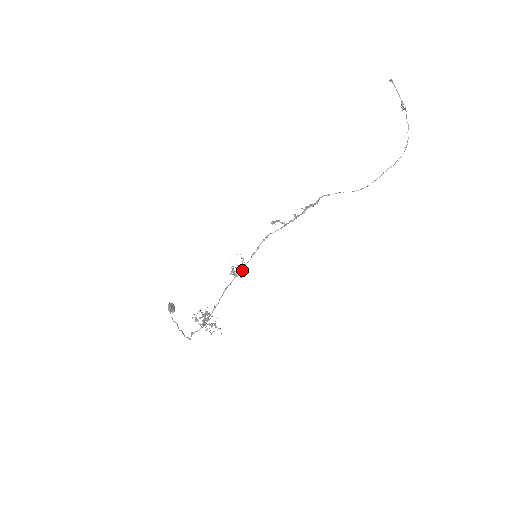
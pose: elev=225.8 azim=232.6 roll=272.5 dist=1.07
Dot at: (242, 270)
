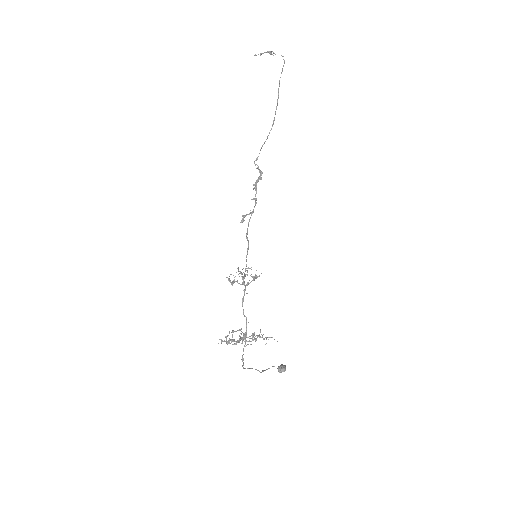
Dot at: (242, 274)
